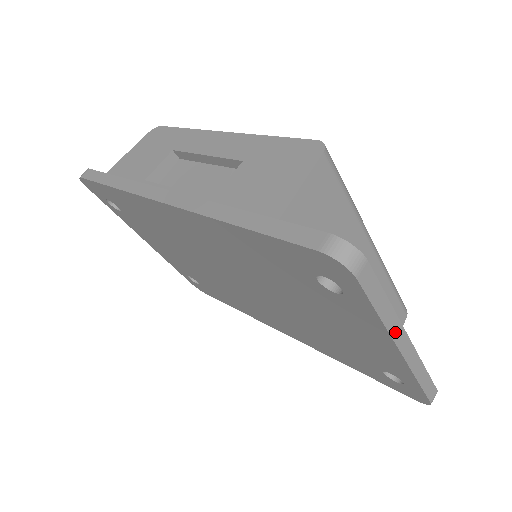
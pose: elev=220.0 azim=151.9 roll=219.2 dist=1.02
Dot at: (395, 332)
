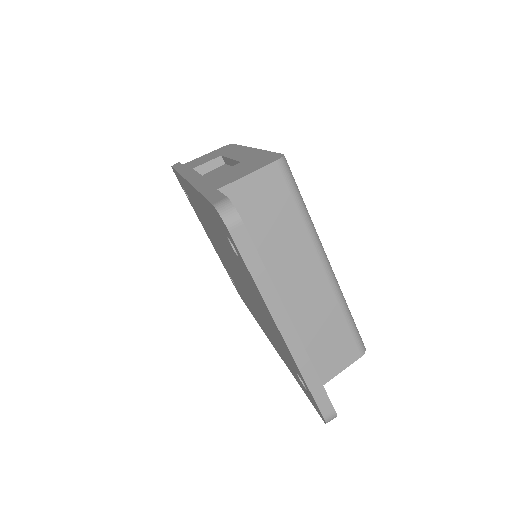
Dot at: (273, 307)
